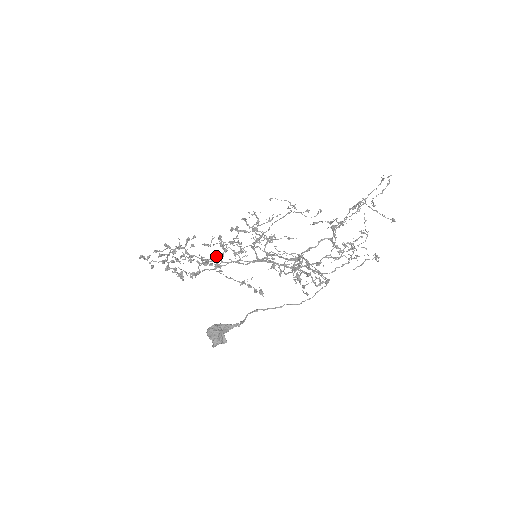
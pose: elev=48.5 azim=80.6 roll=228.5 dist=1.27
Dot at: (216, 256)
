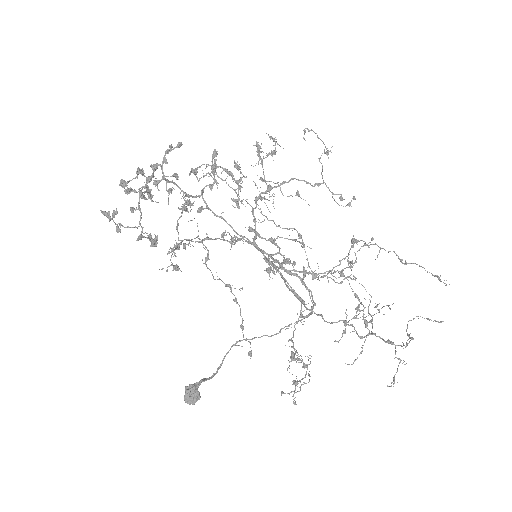
Dot at: (202, 194)
